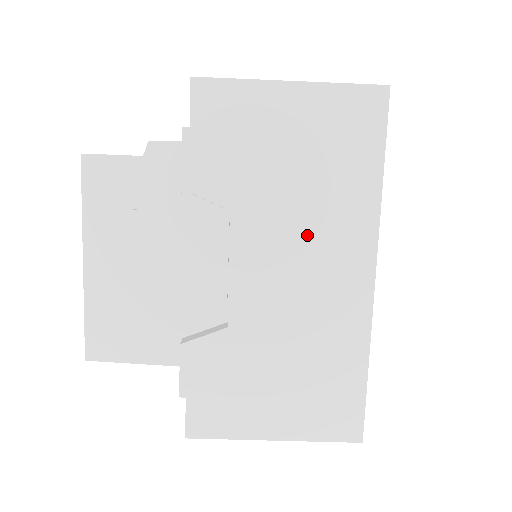
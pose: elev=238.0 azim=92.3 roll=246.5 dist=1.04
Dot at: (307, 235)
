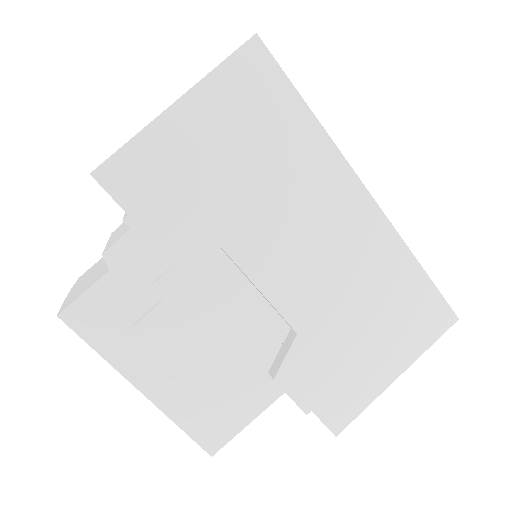
Dot at: (295, 212)
